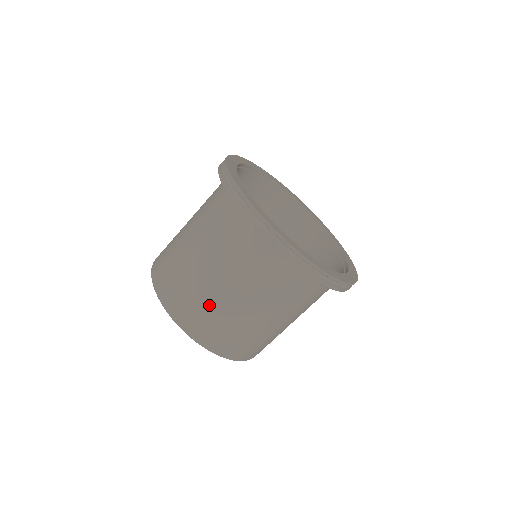
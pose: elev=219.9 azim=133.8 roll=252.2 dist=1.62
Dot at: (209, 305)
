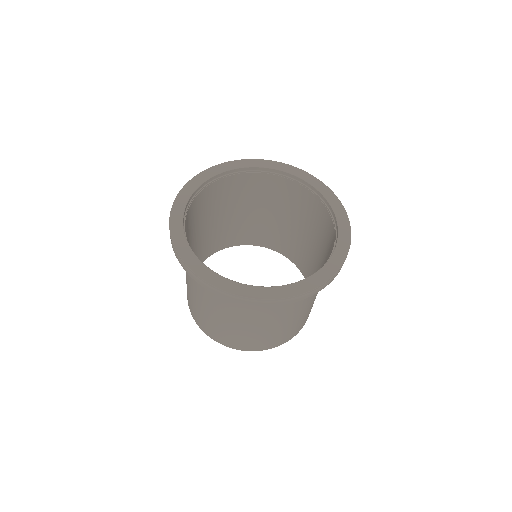
Dot at: (217, 326)
